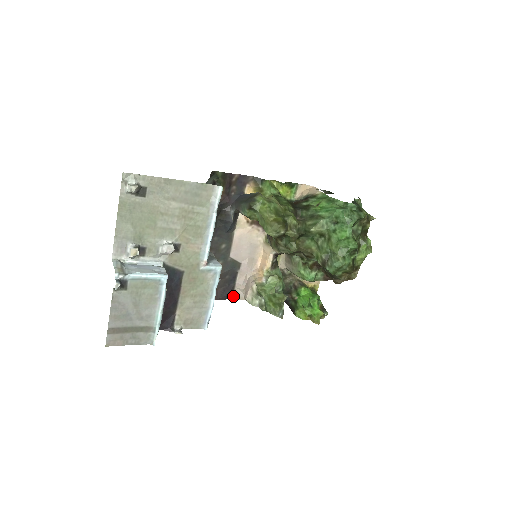
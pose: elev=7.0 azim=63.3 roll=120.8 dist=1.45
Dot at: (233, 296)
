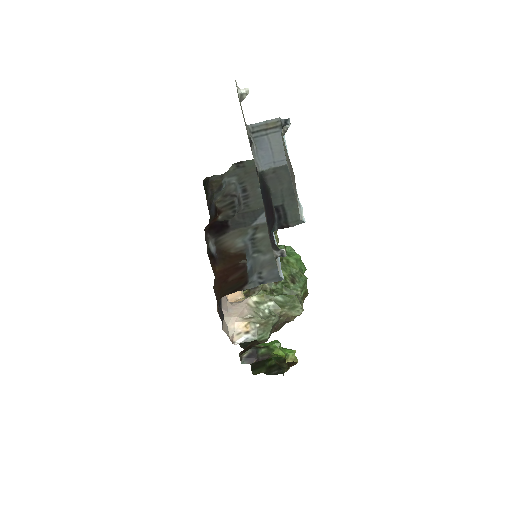
Dot at: (222, 326)
